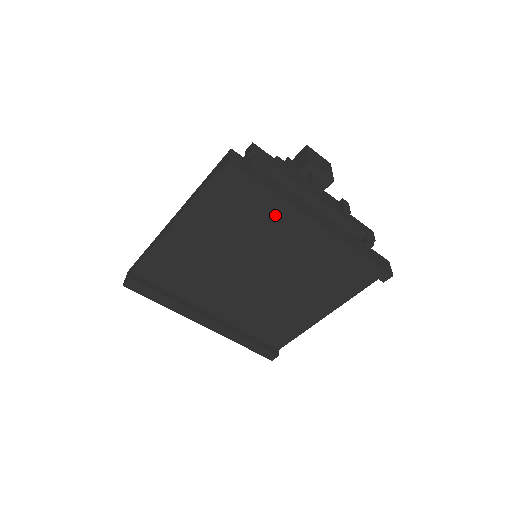
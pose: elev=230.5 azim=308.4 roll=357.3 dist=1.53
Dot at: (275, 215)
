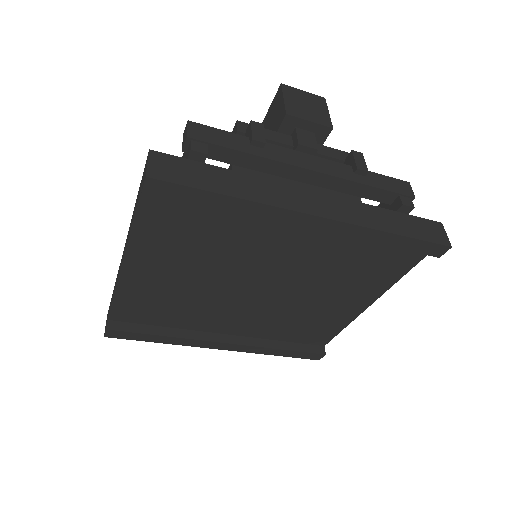
Dot at: (251, 218)
